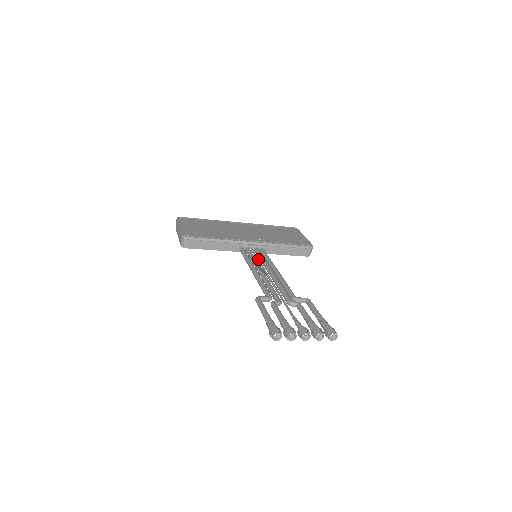
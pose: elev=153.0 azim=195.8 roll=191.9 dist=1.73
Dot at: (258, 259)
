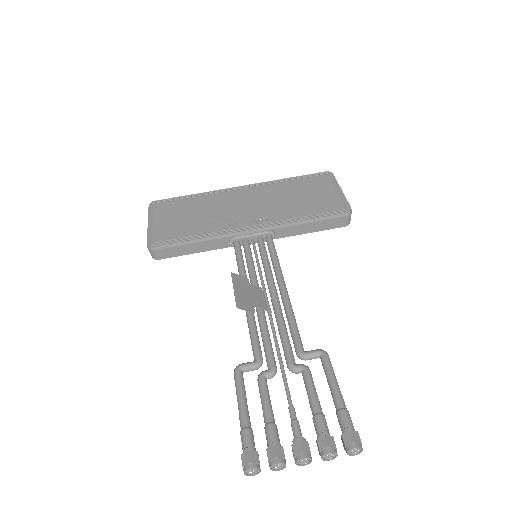
Dot at: (257, 263)
